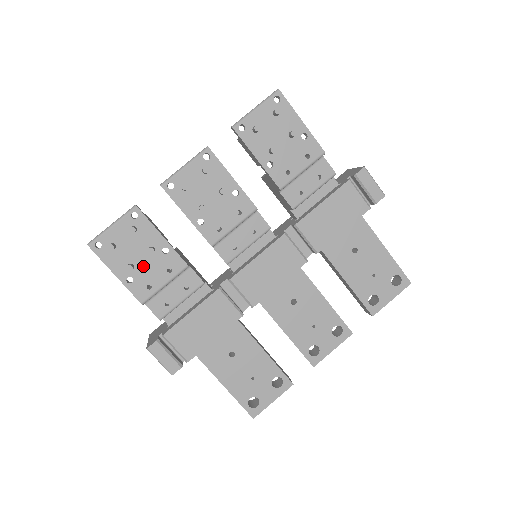
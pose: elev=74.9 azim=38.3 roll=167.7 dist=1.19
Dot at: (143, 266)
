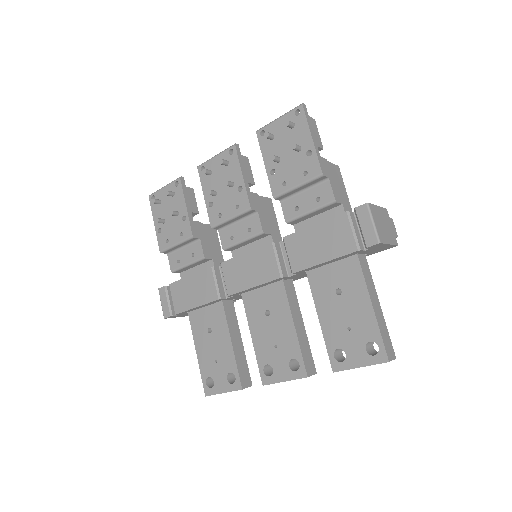
Dot at: (169, 224)
